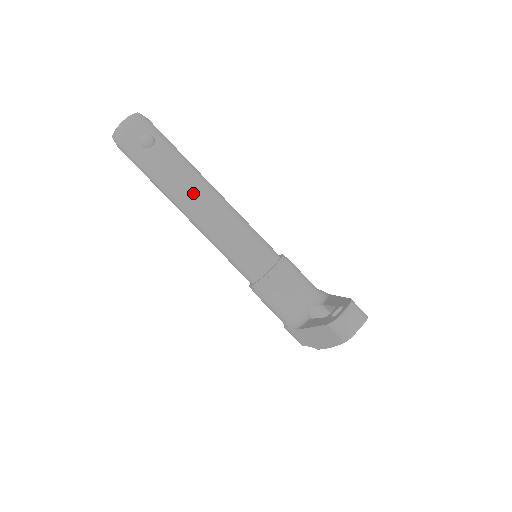
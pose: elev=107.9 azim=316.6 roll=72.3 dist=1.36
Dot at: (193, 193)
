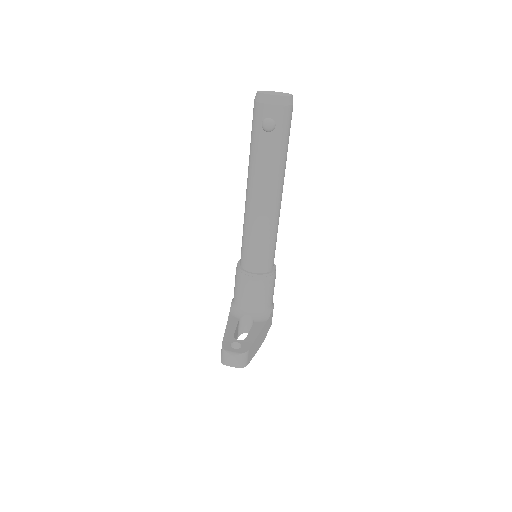
Dot at: (259, 186)
